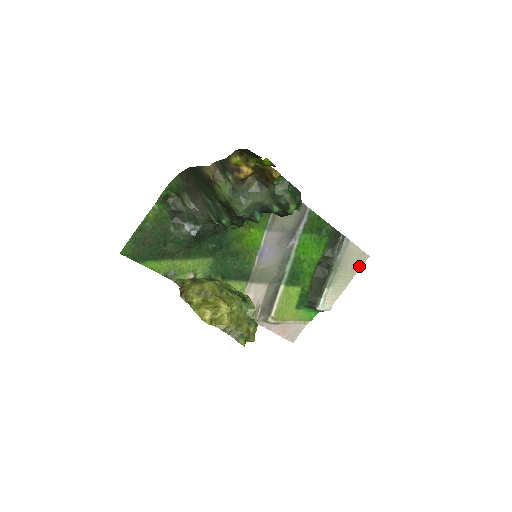
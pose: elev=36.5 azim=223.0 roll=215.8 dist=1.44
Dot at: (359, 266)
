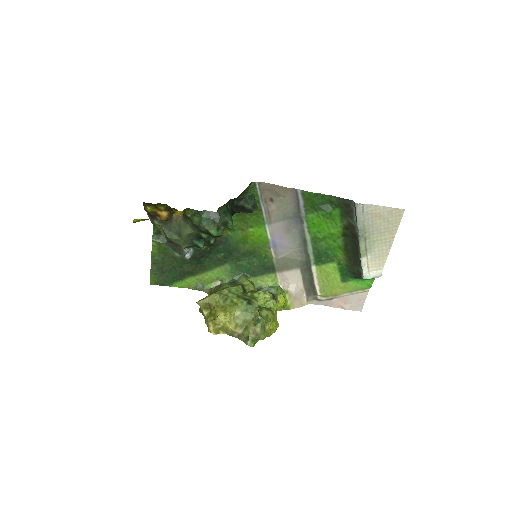
Dot at: (396, 223)
